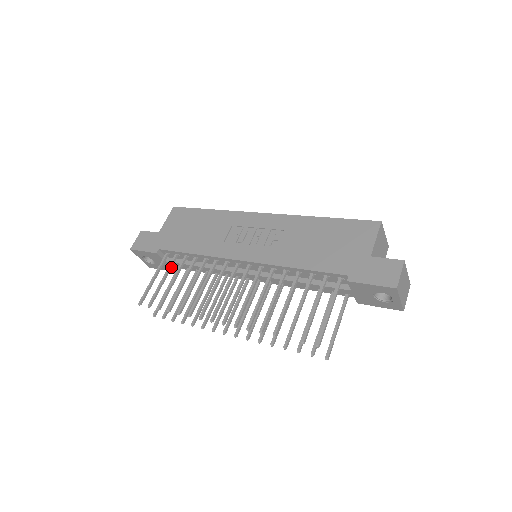
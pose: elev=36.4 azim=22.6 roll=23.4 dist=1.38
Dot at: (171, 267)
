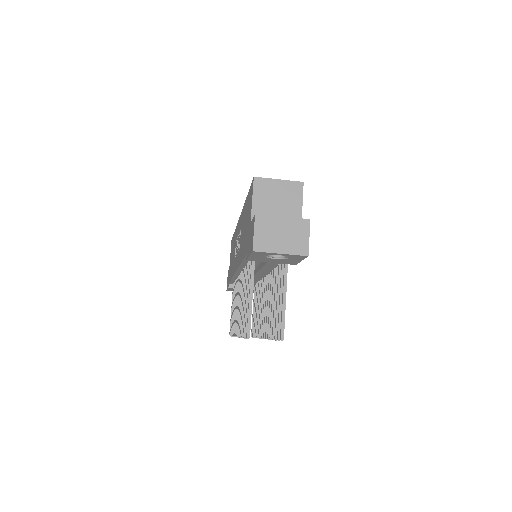
Dot at: occluded
